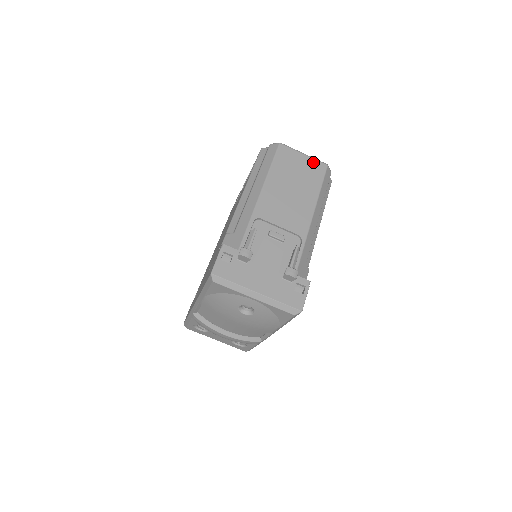
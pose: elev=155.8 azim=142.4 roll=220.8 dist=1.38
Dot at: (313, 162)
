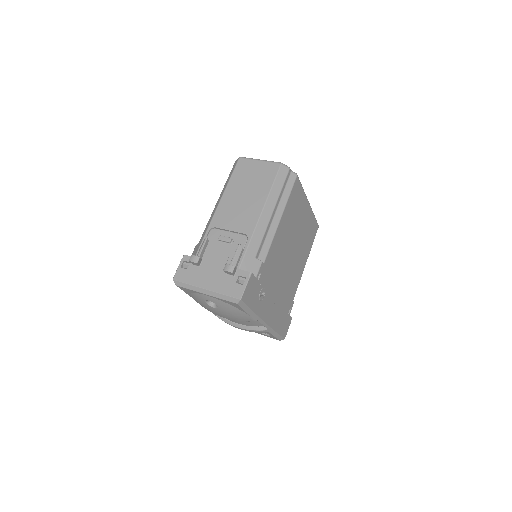
Dot at: (267, 165)
